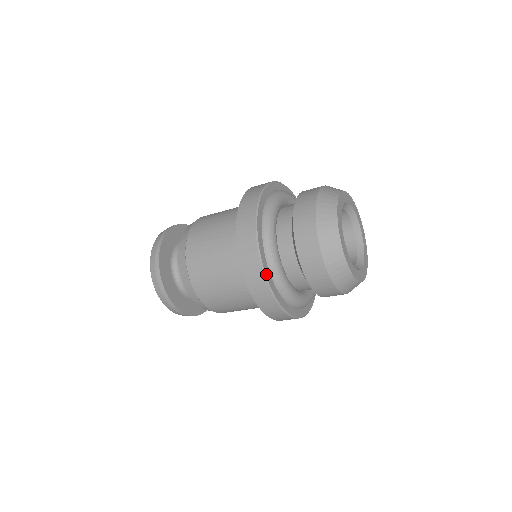
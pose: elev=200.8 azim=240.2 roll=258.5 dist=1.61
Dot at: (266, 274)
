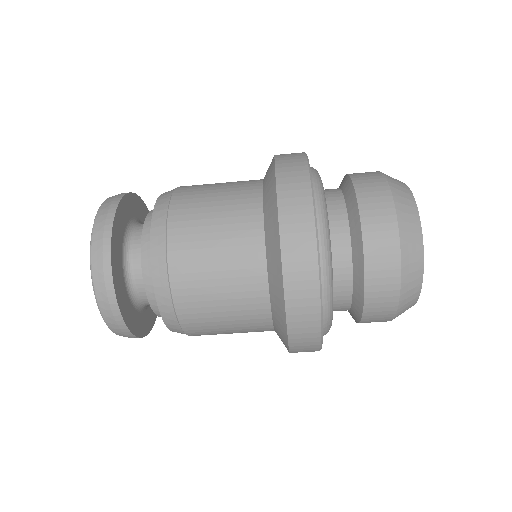
Dot at: occluded
